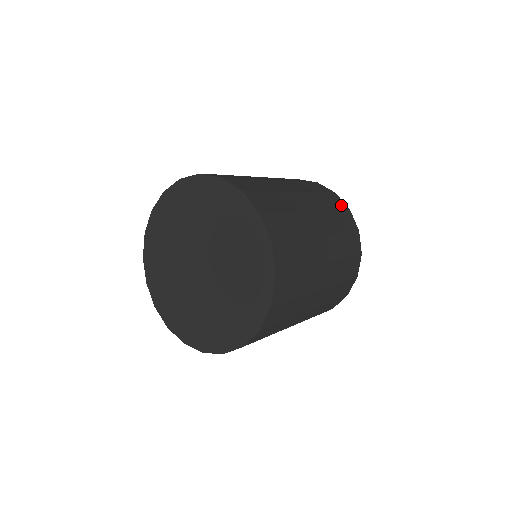
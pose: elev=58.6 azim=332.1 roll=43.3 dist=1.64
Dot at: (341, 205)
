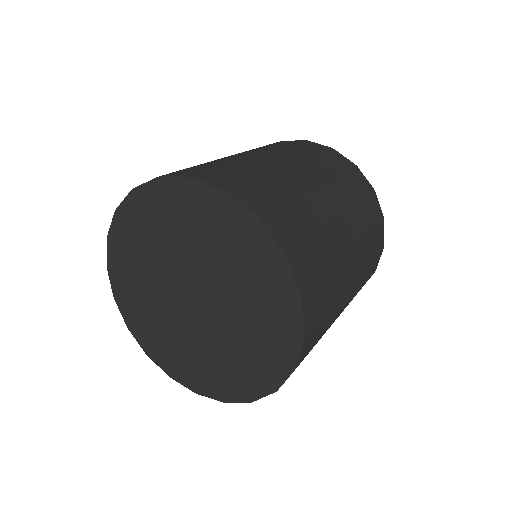
Dot at: (345, 163)
